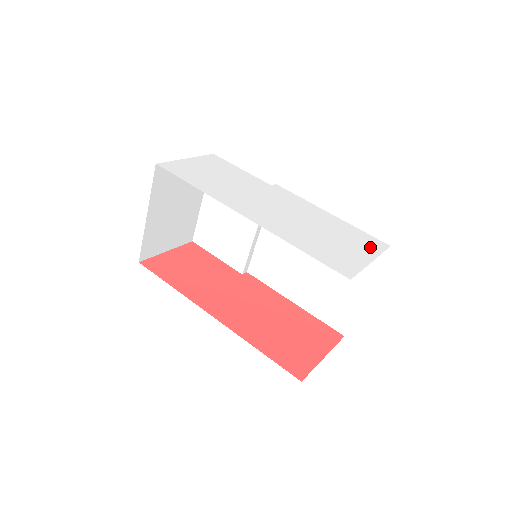
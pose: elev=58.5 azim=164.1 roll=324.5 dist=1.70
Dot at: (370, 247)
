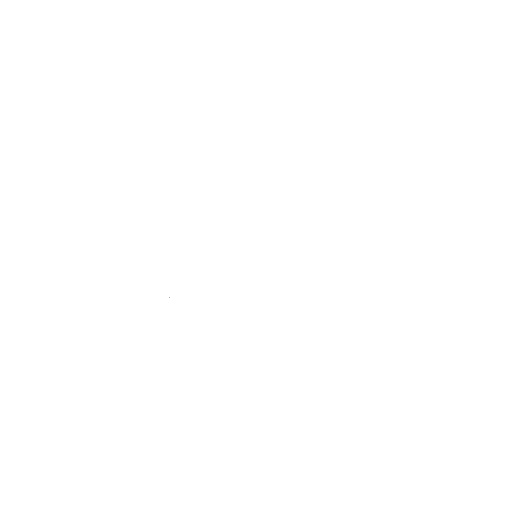
Dot at: (344, 389)
